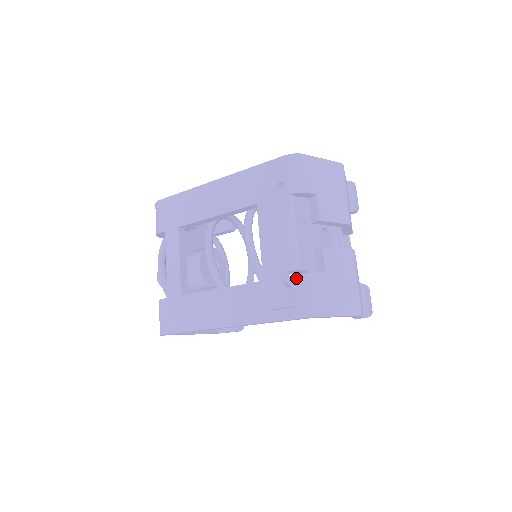
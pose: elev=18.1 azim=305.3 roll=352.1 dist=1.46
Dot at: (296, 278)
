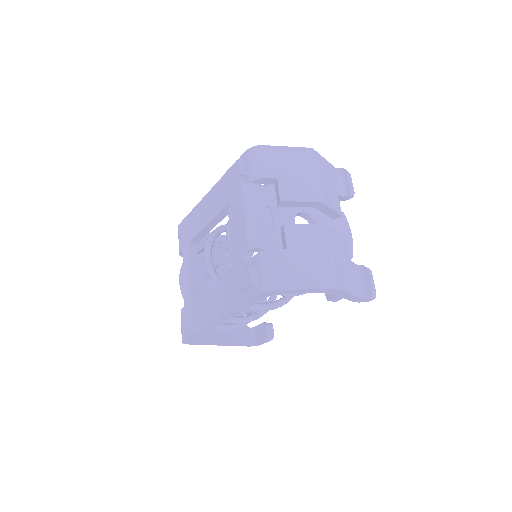
Dot at: (257, 257)
